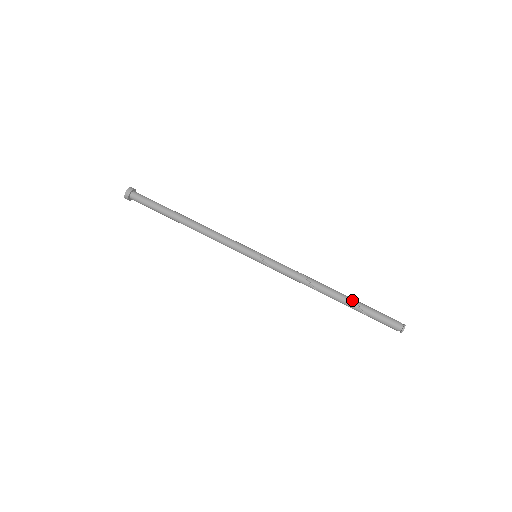
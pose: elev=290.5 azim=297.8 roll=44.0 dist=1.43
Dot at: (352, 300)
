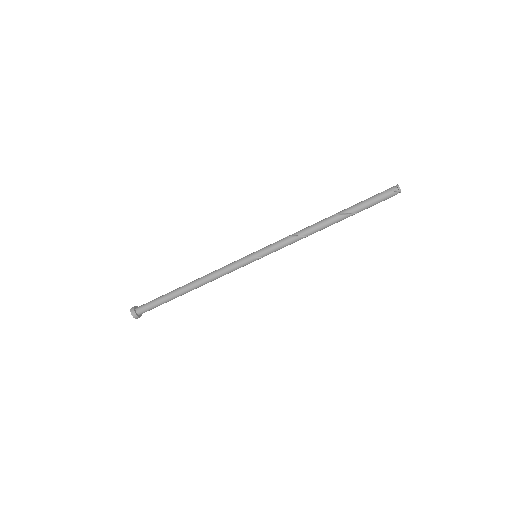
Dot at: (349, 215)
